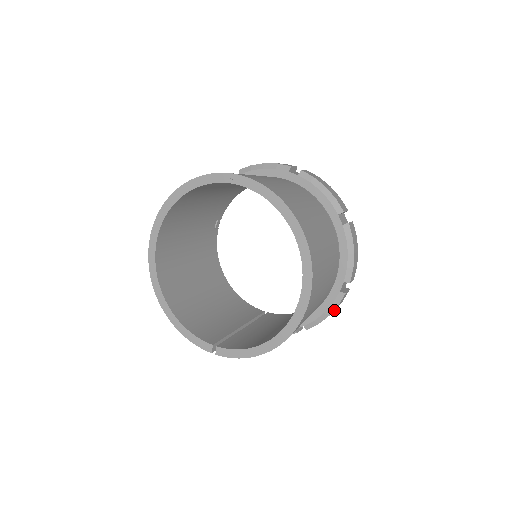
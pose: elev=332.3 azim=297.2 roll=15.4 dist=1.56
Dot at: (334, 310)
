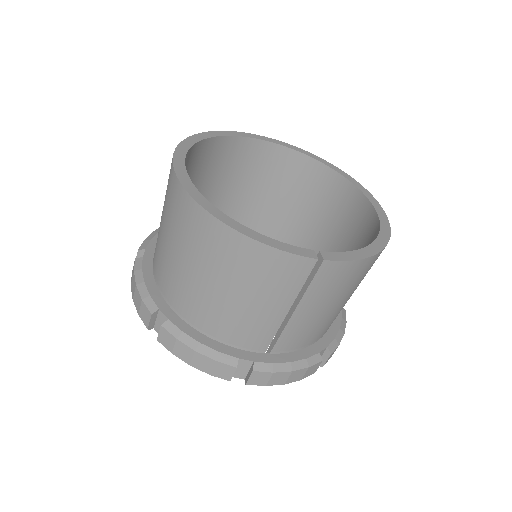
Dot at: occluded
